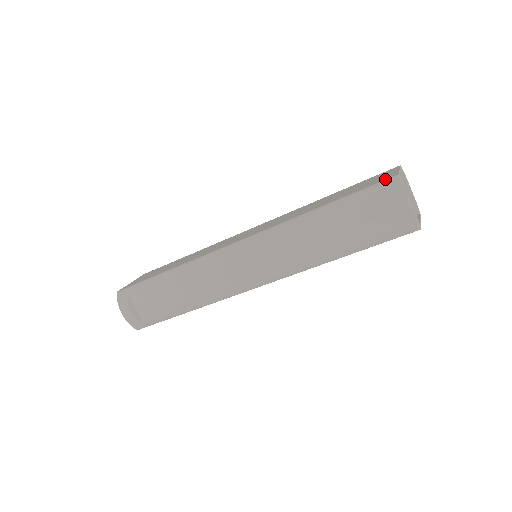
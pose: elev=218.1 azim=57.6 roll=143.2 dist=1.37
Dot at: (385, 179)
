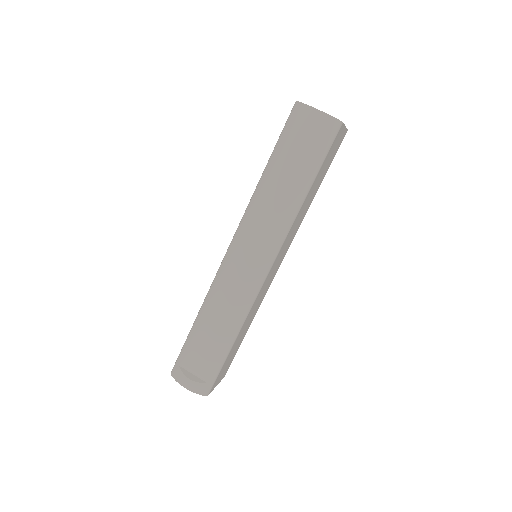
Dot at: (291, 112)
